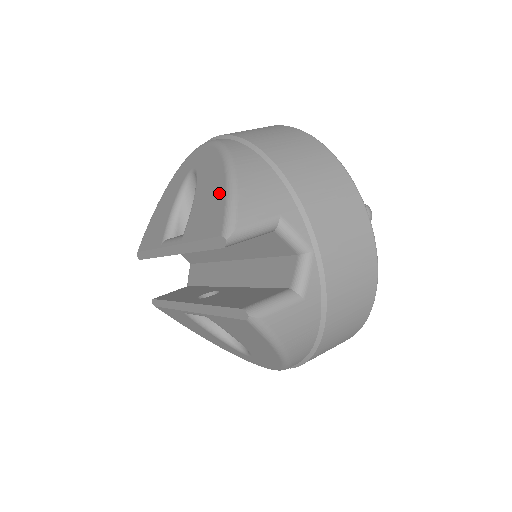
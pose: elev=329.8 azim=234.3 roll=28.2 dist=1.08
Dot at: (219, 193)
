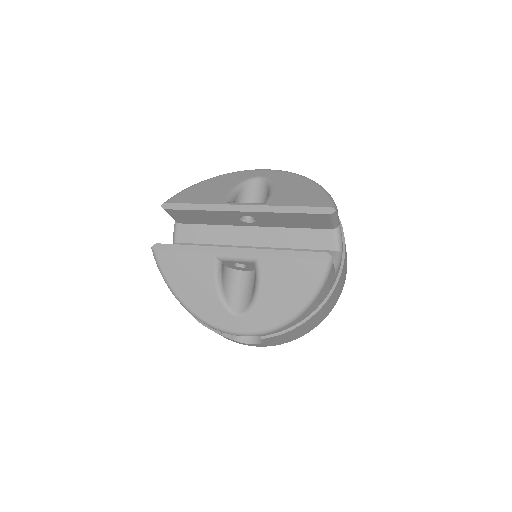
Dot at: (315, 191)
